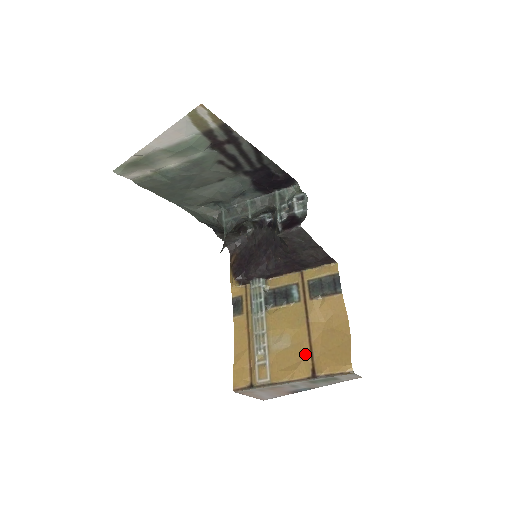
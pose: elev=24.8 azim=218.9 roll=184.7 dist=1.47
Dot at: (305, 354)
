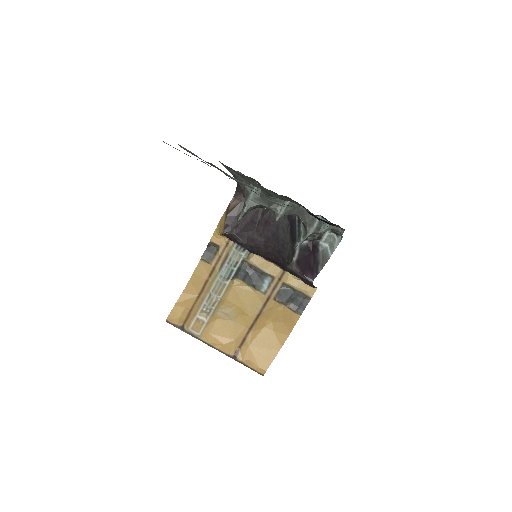
Dot at: (239, 337)
